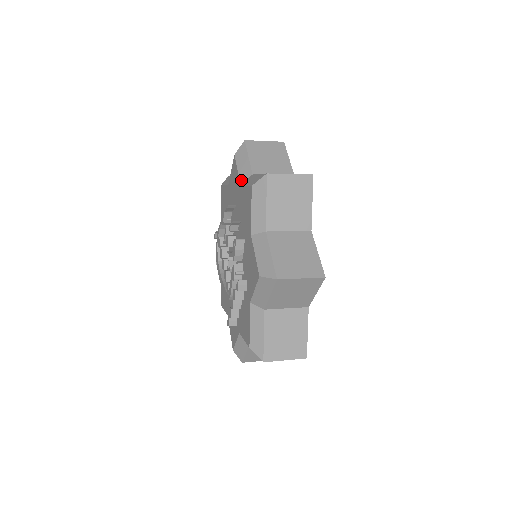
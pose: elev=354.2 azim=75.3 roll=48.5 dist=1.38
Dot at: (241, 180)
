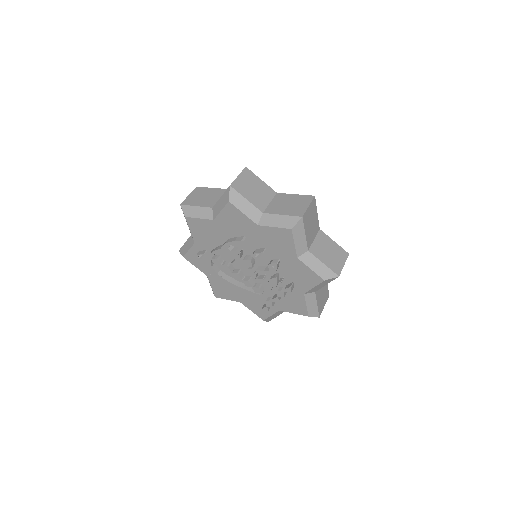
Dot at: (255, 221)
